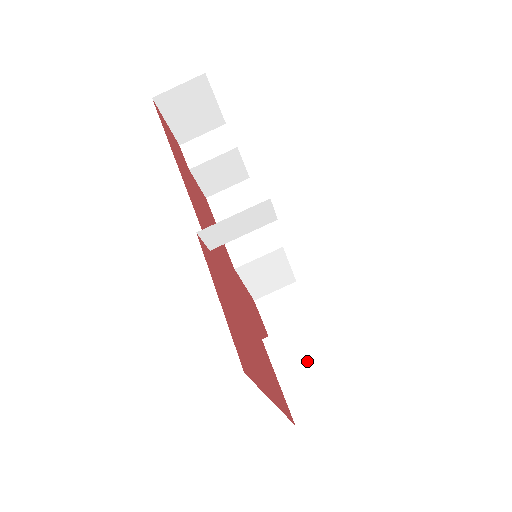
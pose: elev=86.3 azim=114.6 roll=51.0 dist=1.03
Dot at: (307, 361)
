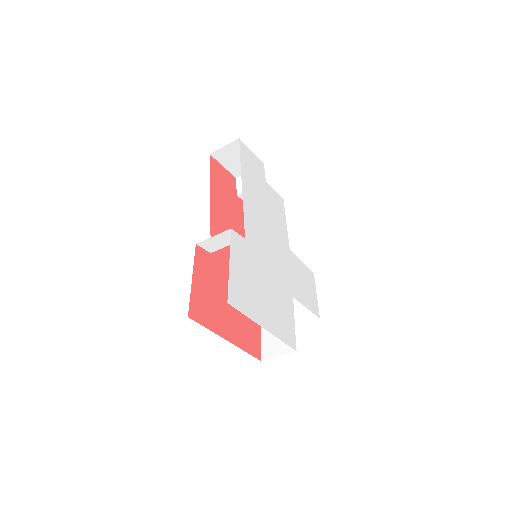
Dot at: occluded
